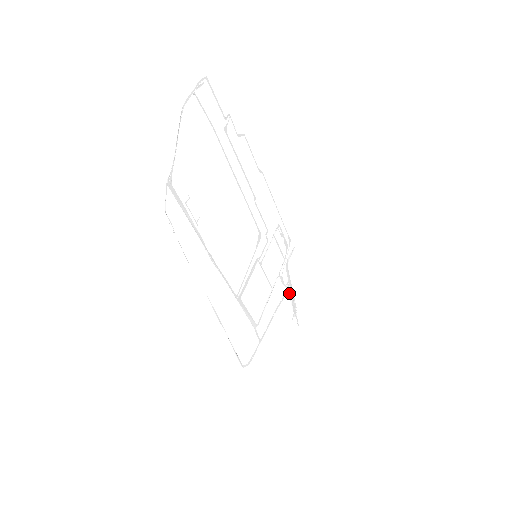
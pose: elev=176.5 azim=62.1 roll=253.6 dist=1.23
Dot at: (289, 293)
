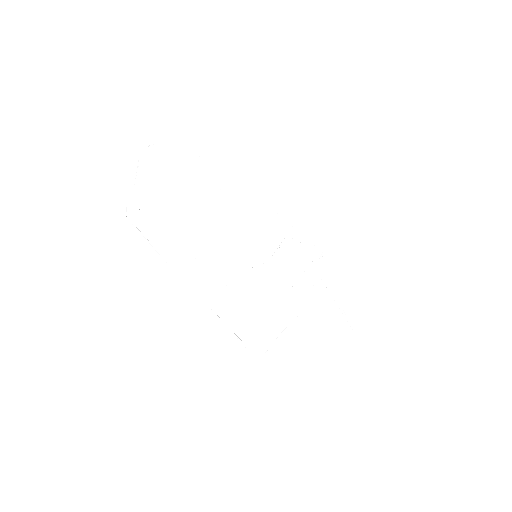
Dot at: (326, 296)
